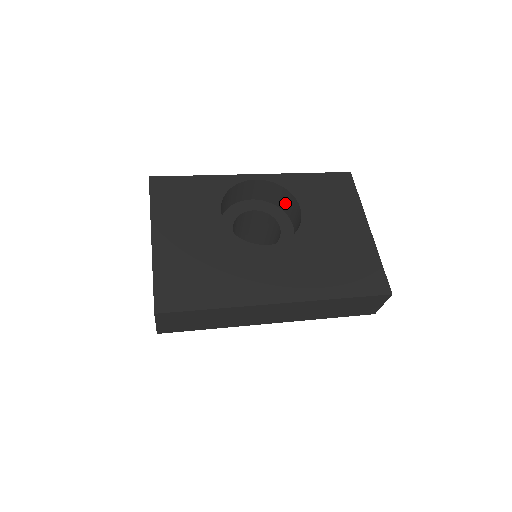
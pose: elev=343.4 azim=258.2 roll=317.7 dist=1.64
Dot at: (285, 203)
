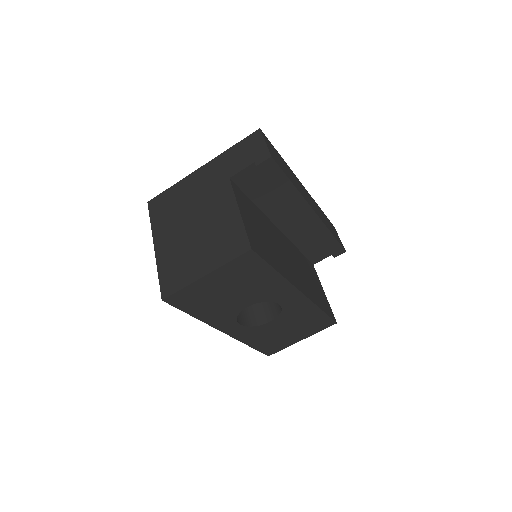
Dot at: occluded
